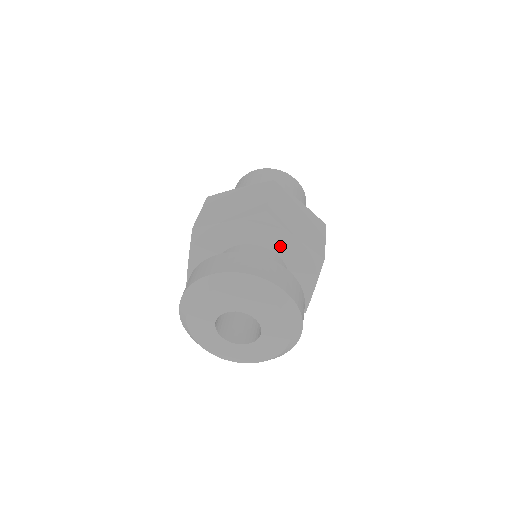
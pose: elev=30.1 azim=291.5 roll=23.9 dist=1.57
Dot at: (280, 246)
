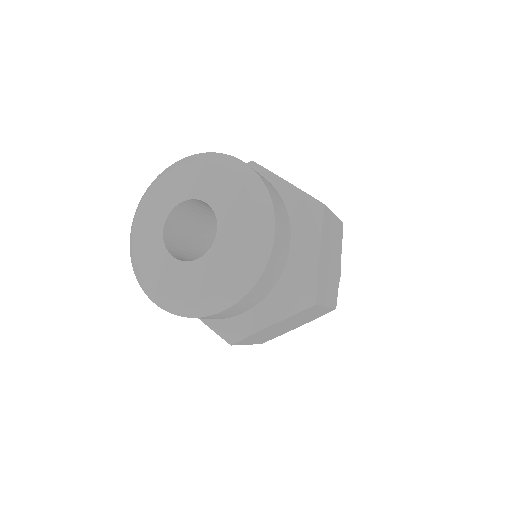
Dot at: occluded
